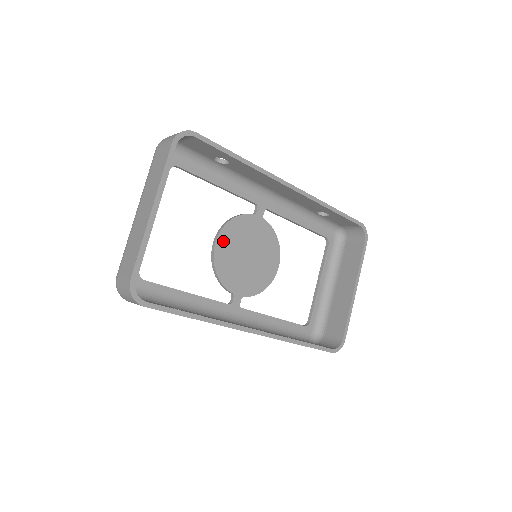
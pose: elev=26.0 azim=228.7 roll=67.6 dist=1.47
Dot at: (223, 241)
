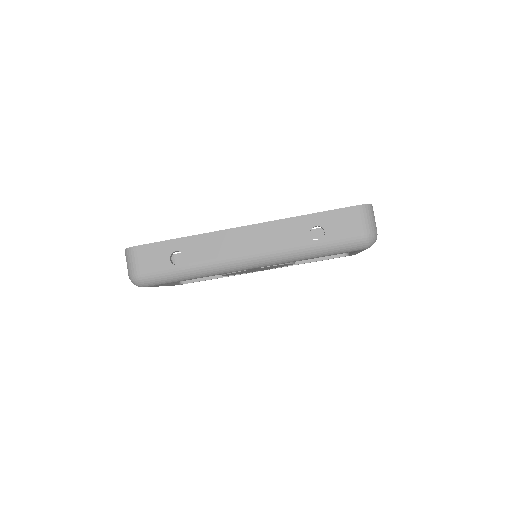
Dot at: occluded
